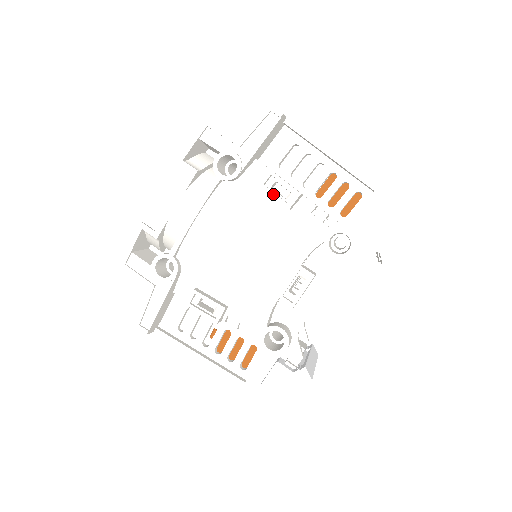
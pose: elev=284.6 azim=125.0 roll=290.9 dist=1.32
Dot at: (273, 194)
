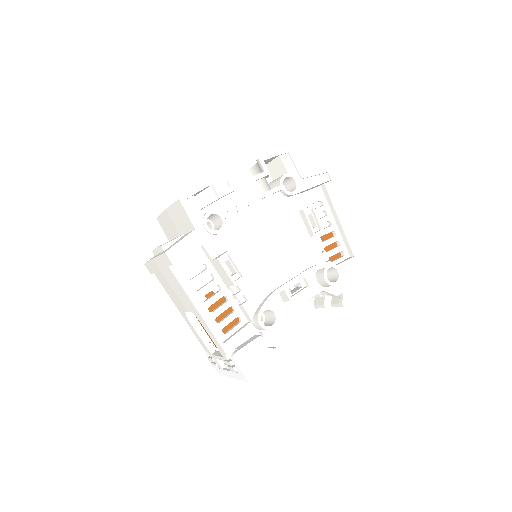
Dot at: (309, 220)
